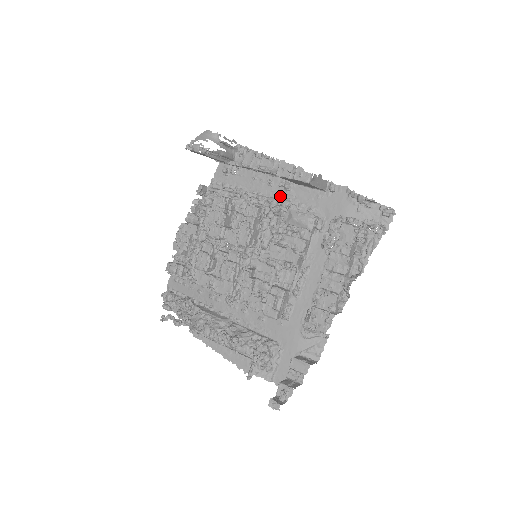
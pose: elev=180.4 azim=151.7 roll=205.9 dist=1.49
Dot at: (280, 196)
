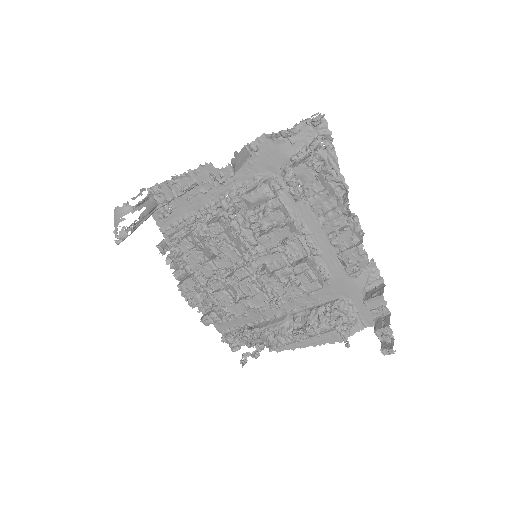
Dot at: (222, 192)
